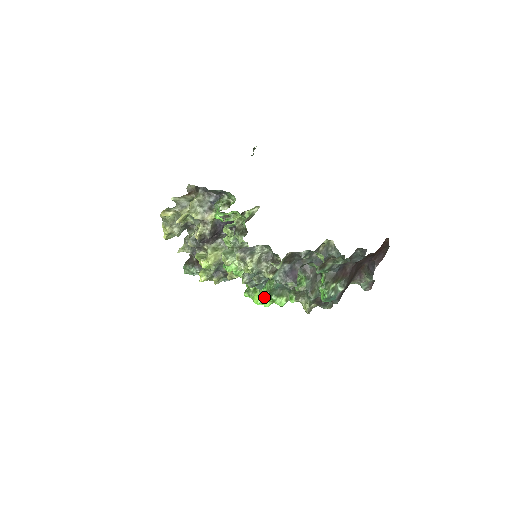
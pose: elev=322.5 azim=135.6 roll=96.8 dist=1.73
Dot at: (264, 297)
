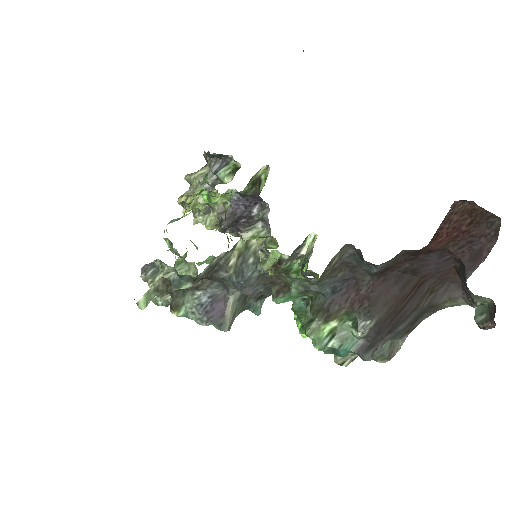
Dot at: occluded
